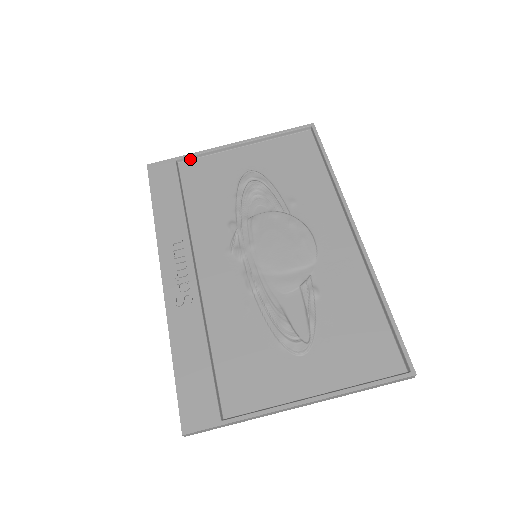
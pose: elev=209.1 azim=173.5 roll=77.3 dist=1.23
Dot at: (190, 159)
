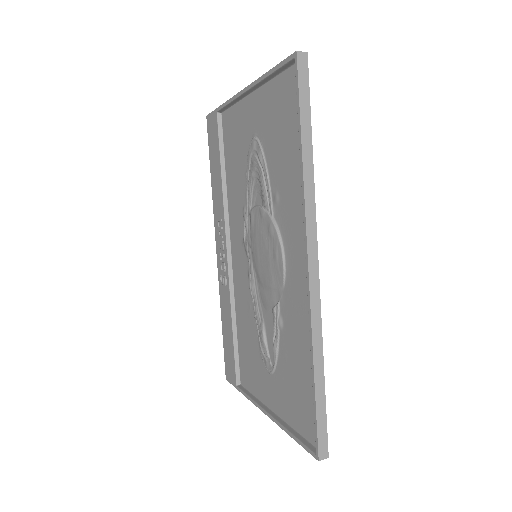
Dot at: (226, 109)
